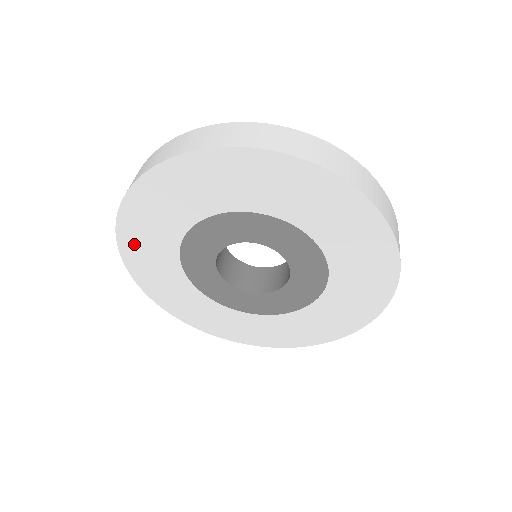
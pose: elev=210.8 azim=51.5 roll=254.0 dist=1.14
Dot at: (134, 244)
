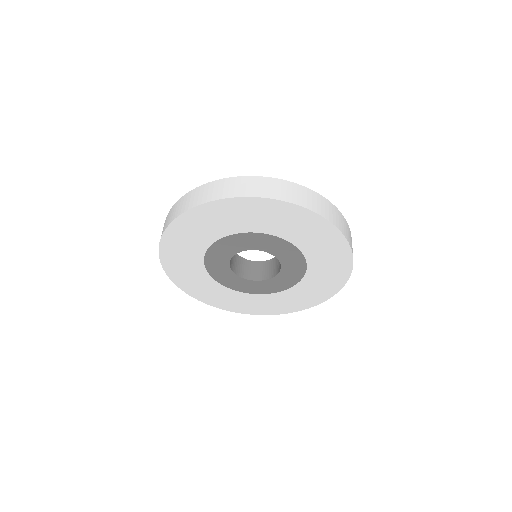
Dot at: (196, 219)
